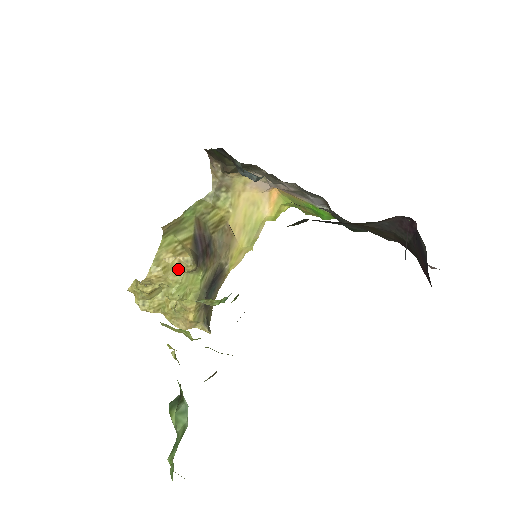
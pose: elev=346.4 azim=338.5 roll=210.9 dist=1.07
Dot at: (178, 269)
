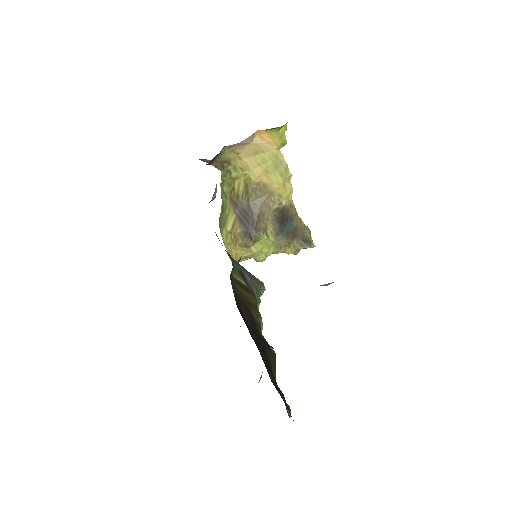
Dot at: (245, 249)
